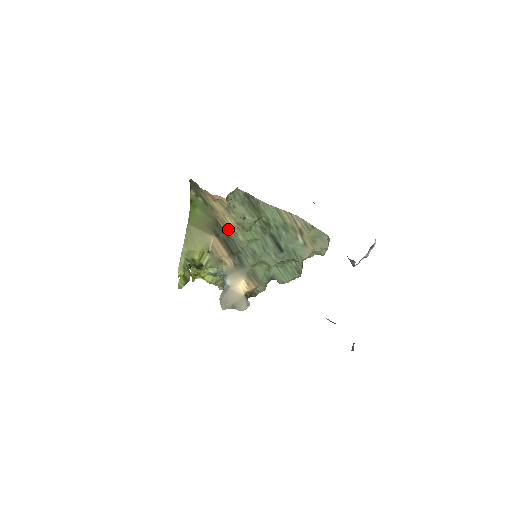
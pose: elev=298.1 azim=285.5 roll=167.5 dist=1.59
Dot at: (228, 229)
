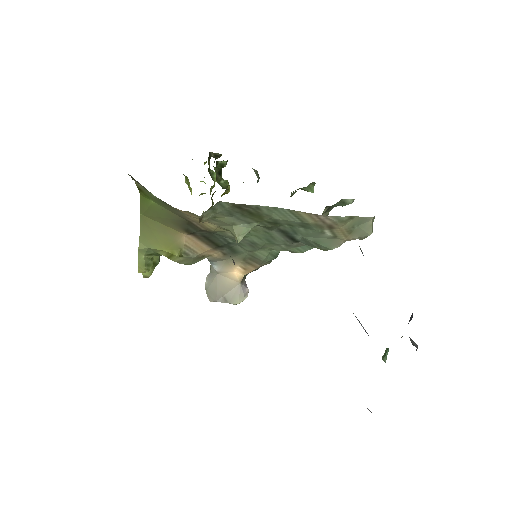
Dot at: (208, 229)
